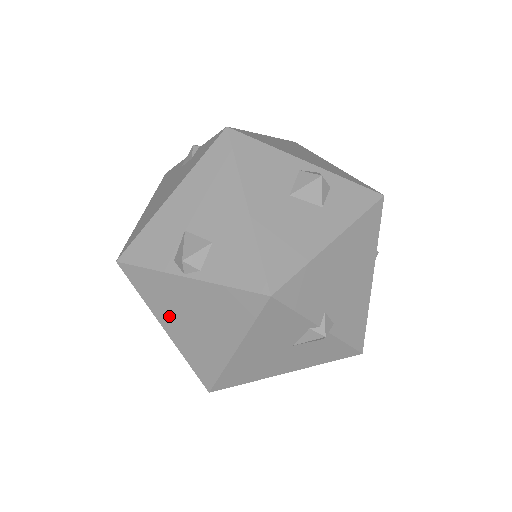
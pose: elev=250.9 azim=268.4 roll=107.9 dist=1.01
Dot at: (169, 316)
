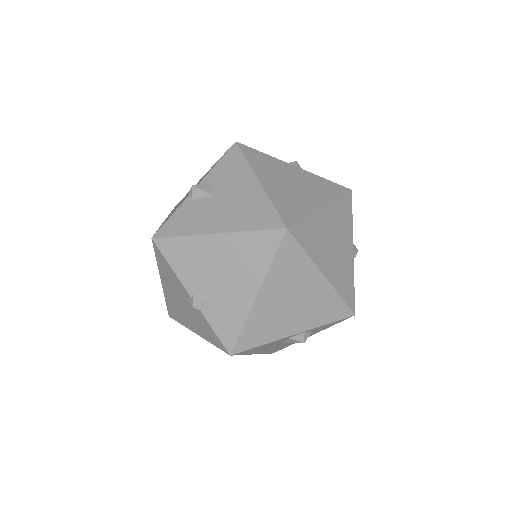
Dot at: occluded
